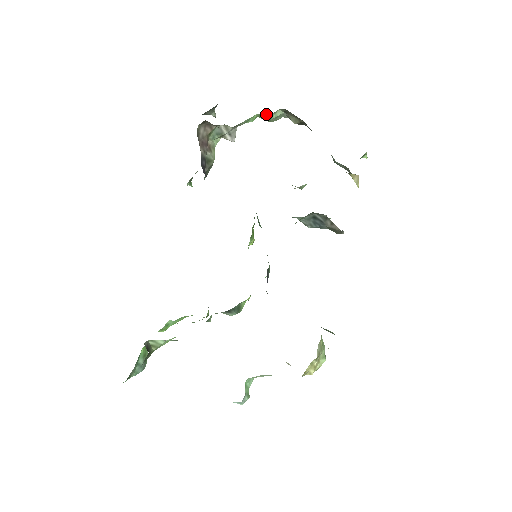
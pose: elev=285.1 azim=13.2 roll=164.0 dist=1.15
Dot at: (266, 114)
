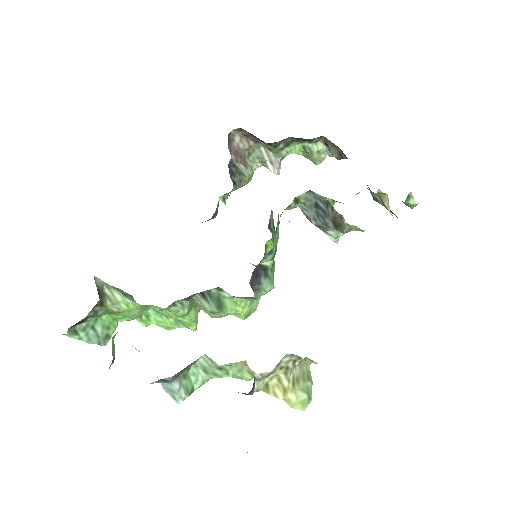
Dot at: (306, 142)
